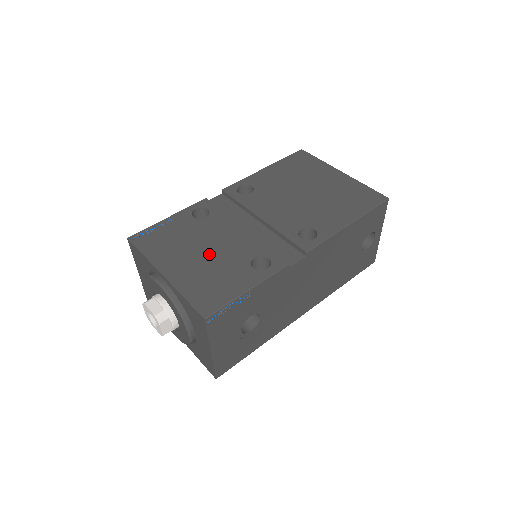
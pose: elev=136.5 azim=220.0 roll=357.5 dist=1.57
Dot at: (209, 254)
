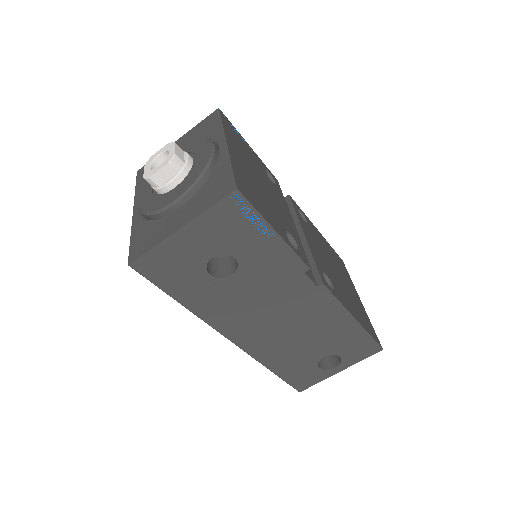
Dot at: (263, 188)
